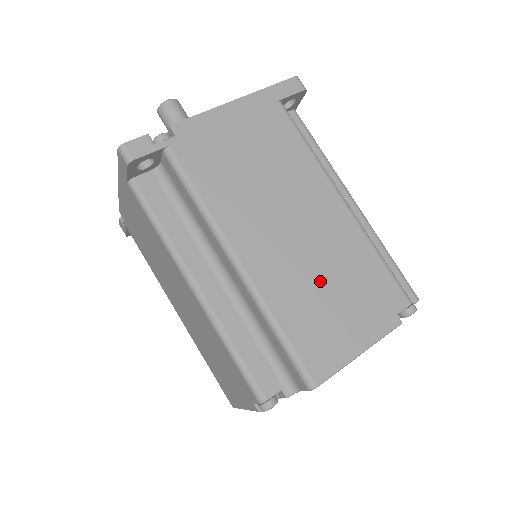
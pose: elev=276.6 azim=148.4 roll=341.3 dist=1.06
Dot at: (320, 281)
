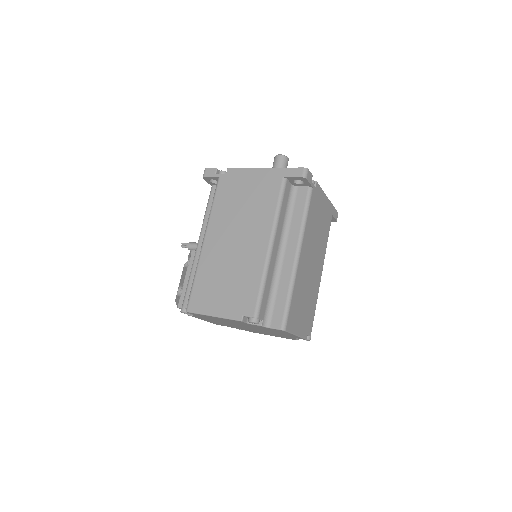
Dot at: (305, 294)
